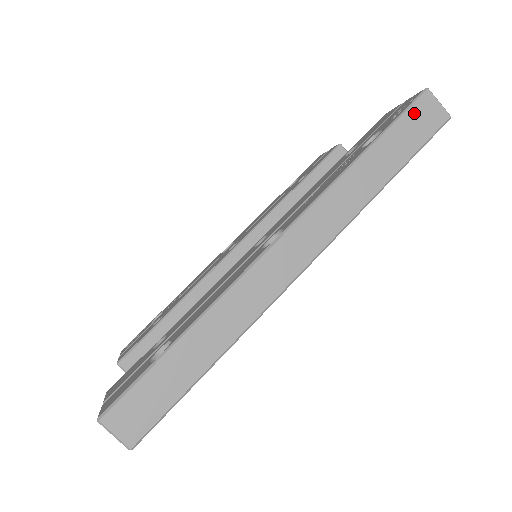
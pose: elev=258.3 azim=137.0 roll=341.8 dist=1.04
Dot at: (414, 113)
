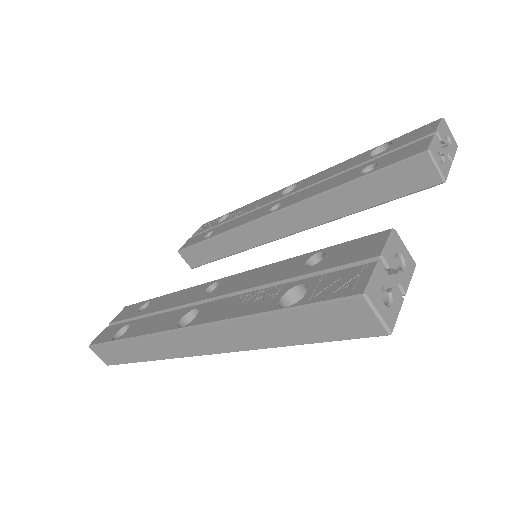
Dot at: (334, 311)
